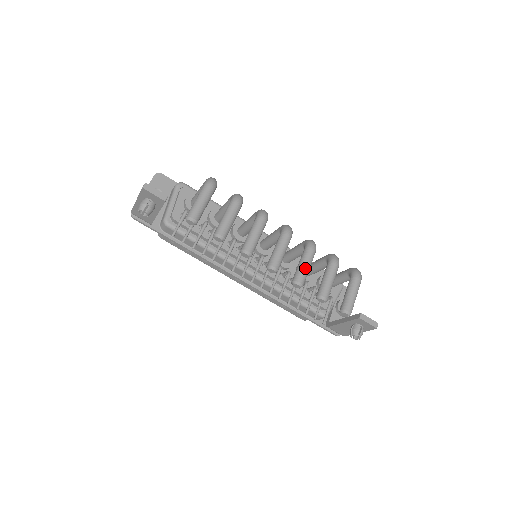
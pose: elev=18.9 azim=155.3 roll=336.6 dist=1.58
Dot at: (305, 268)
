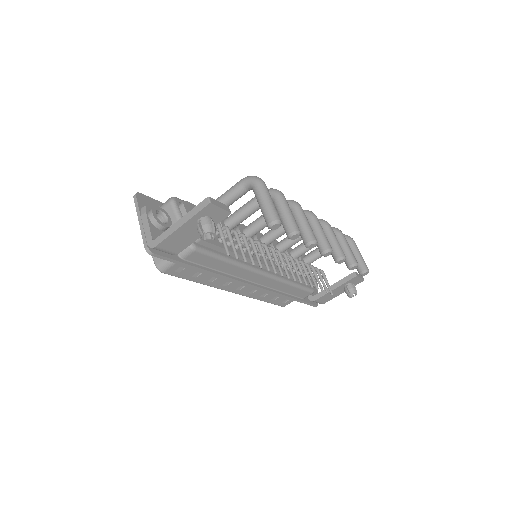
Dot at: occluded
